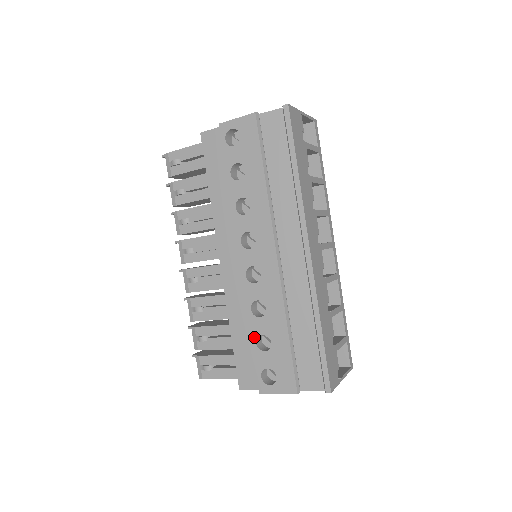
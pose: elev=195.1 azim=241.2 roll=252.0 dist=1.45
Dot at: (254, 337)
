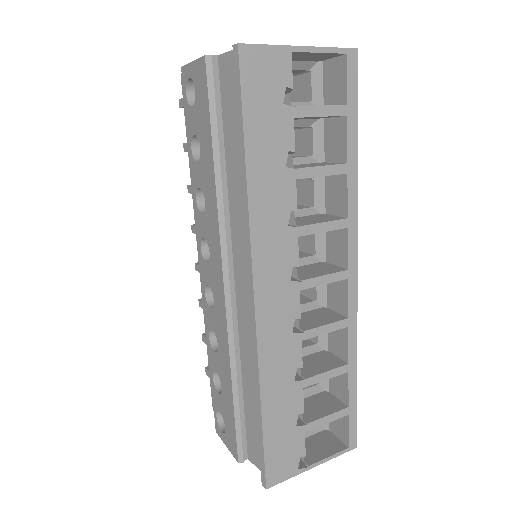
Dot at: (211, 370)
